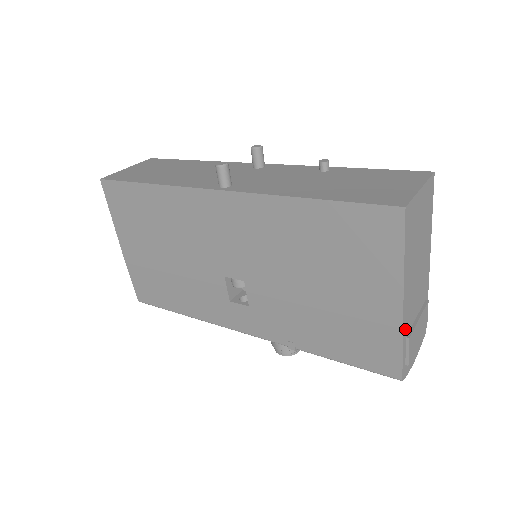
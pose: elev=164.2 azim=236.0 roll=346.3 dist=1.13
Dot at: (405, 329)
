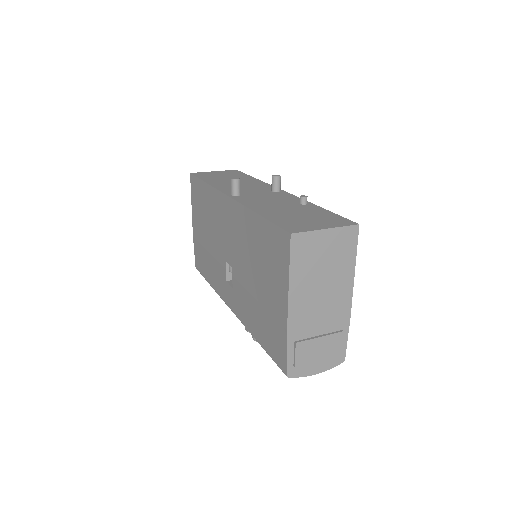
Dot at: (293, 334)
